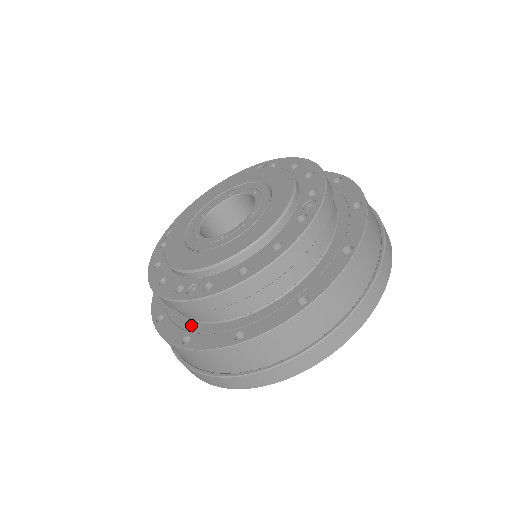
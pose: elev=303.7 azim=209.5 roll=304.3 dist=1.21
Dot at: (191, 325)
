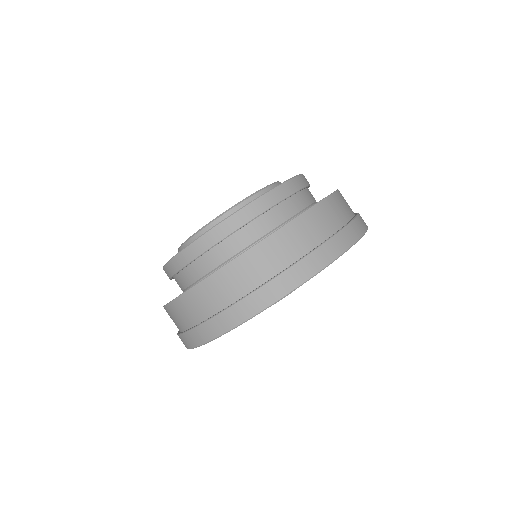
Dot at: occluded
